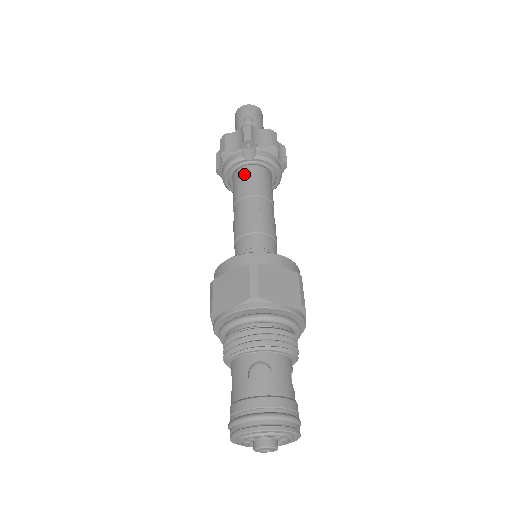
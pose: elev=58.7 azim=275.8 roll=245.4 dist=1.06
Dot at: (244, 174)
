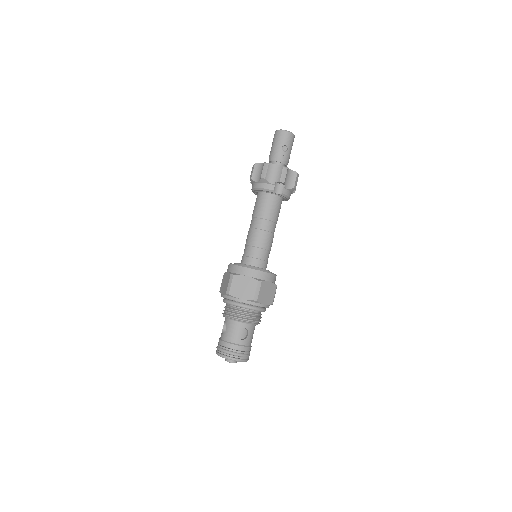
Dot at: (269, 200)
